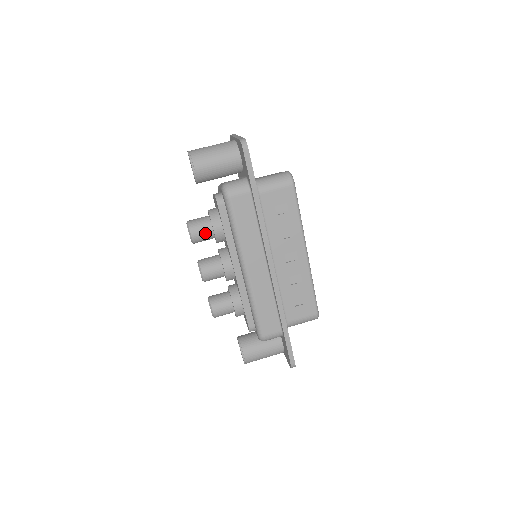
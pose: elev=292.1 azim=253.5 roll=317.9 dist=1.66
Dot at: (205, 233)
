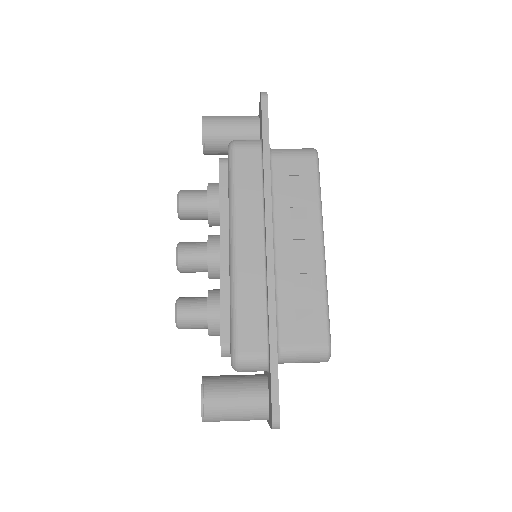
Dot at: (197, 201)
